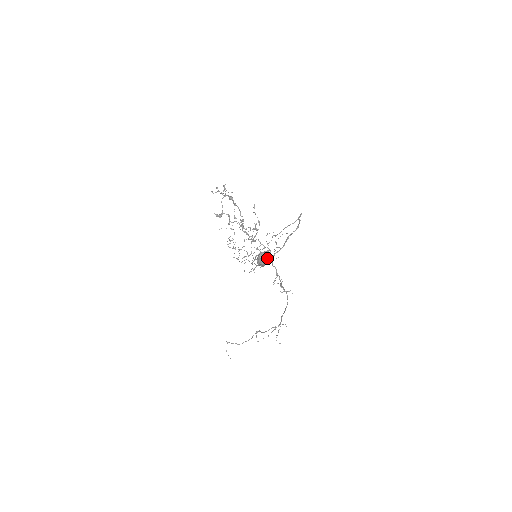
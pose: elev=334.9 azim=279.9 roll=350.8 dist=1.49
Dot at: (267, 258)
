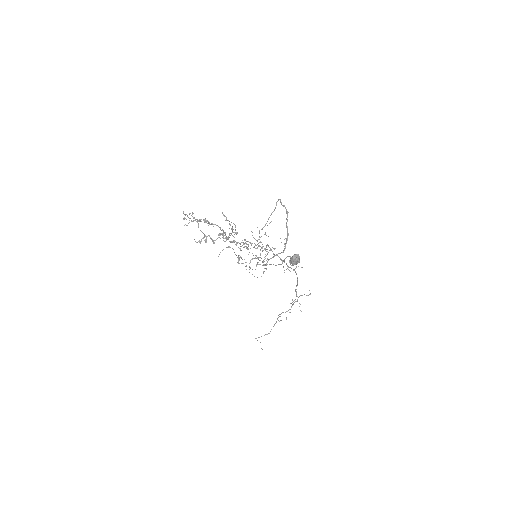
Dot at: occluded
